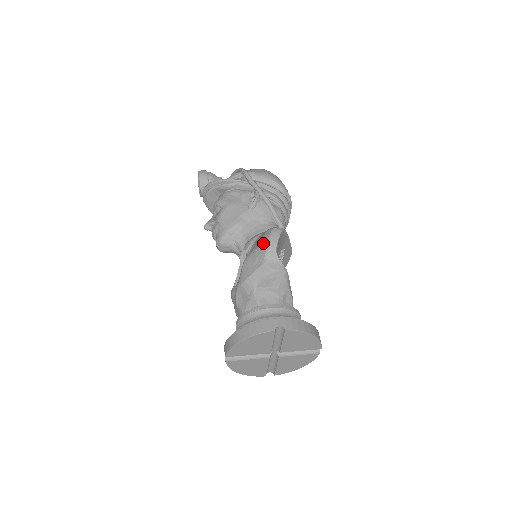
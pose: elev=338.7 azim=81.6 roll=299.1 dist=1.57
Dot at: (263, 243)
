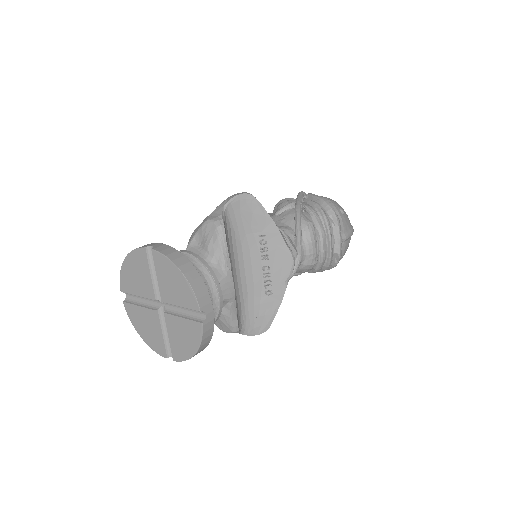
Dot at: occluded
